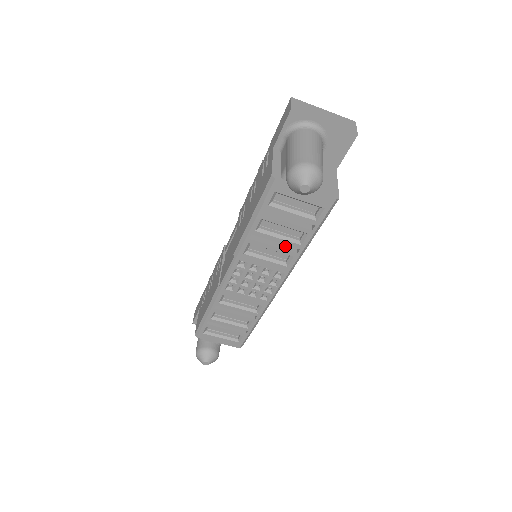
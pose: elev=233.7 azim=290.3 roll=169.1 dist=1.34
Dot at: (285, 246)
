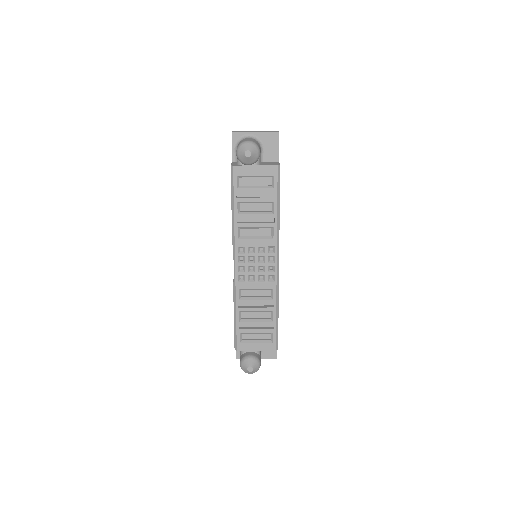
Dot at: (264, 222)
